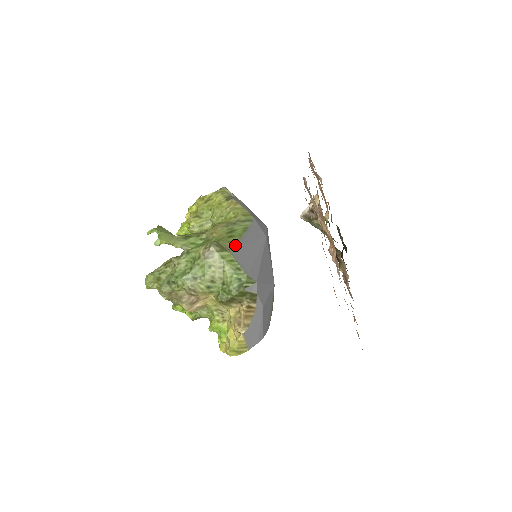
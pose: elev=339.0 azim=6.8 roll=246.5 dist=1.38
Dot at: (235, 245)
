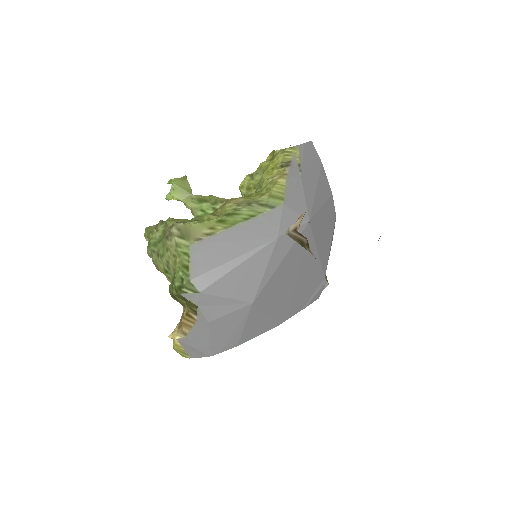
Dot at: (208, 235)
